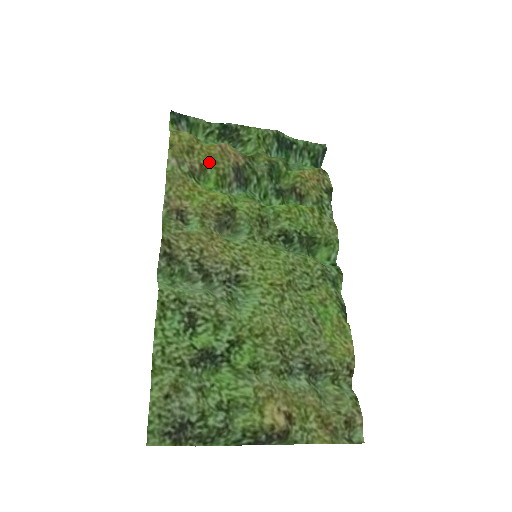
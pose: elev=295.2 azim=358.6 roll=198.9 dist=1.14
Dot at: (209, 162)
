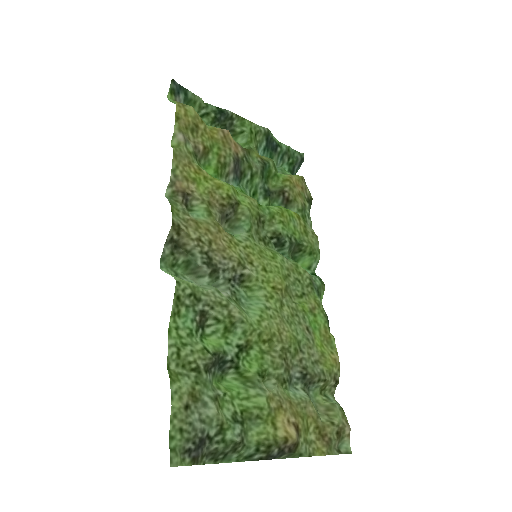
Dot at: (212, 146)
